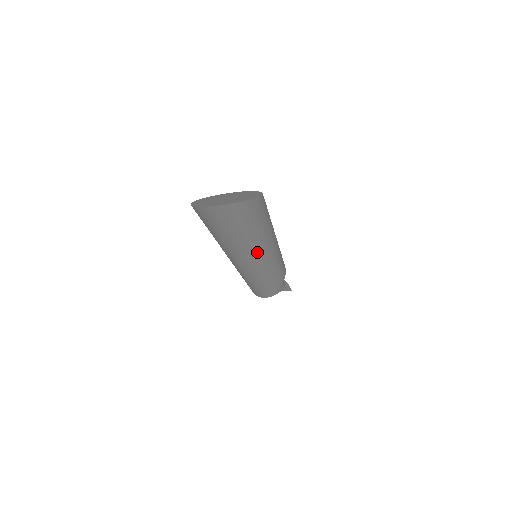
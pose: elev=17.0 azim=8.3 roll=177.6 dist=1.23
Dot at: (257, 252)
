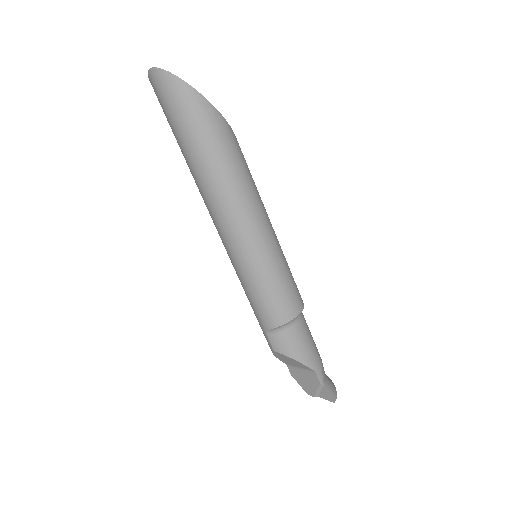
Dot at: (214, 188)
